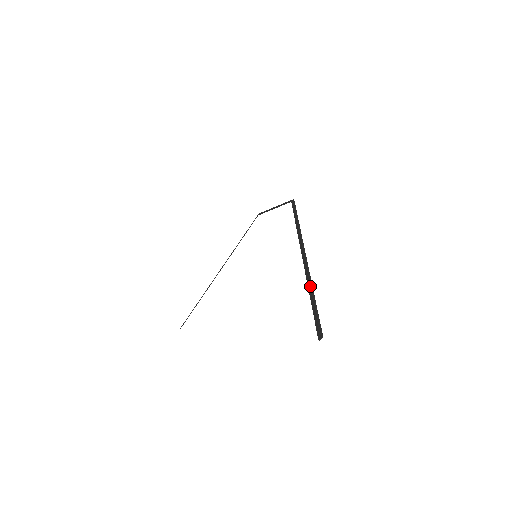
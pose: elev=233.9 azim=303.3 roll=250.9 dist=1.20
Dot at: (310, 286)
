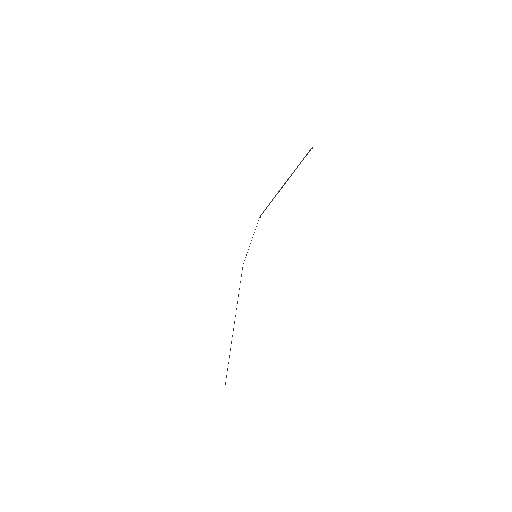
Dot at: (294, 171)
